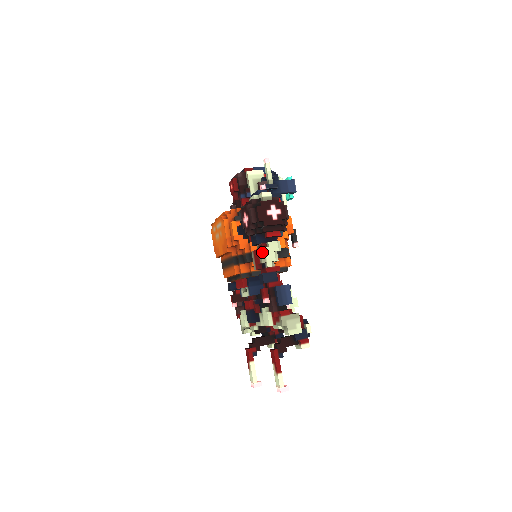
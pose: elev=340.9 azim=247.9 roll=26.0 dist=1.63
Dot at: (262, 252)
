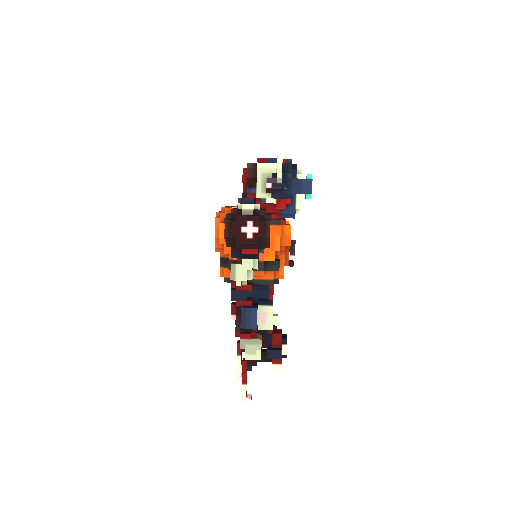
Dot at: (232, 269)
